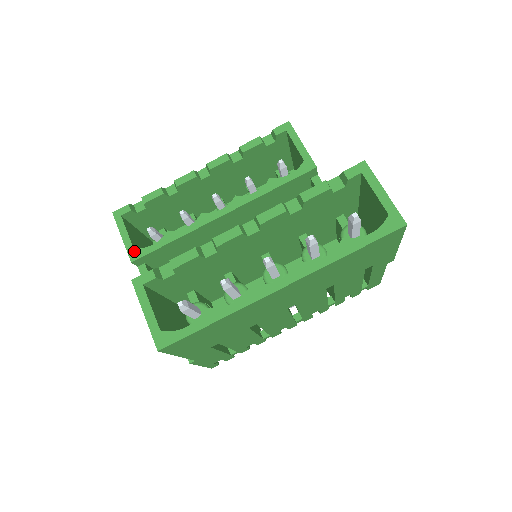
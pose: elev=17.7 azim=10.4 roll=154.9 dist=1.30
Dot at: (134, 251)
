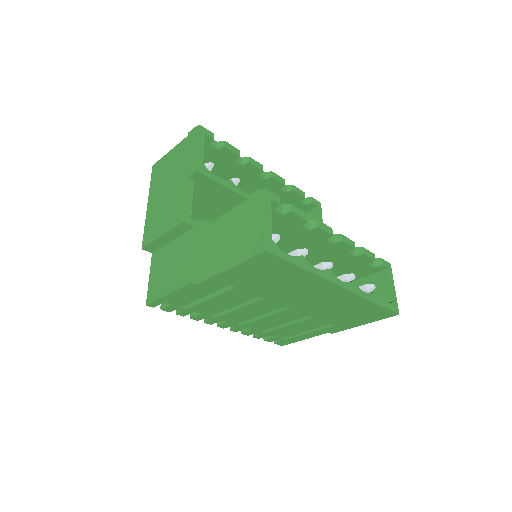
Dot at: (203, 166)
